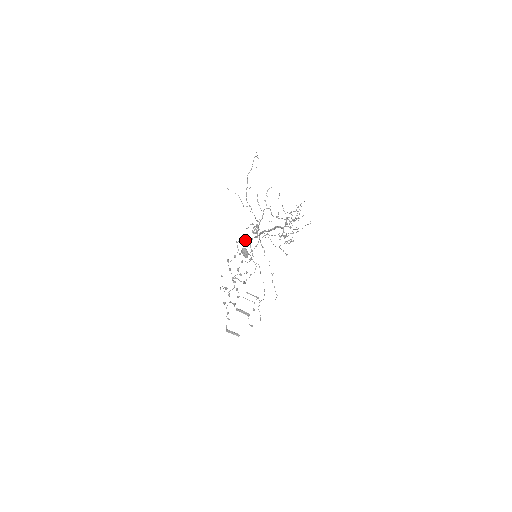
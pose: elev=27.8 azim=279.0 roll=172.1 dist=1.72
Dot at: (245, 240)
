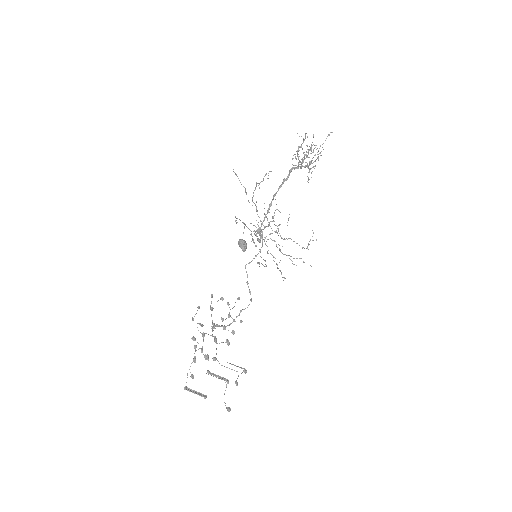
Dot at: occluded
